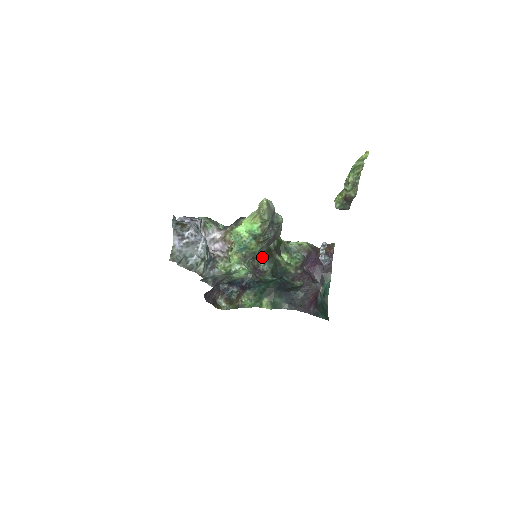
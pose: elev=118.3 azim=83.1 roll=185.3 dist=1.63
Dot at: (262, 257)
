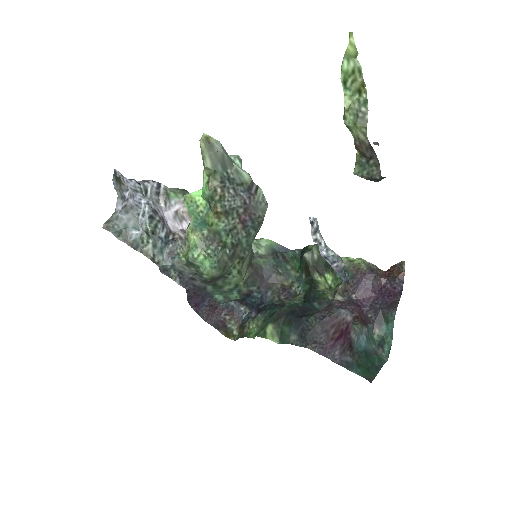
Dot at: (299, 276)
